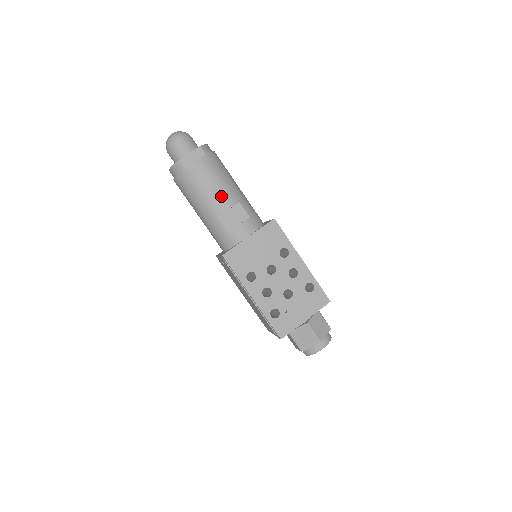
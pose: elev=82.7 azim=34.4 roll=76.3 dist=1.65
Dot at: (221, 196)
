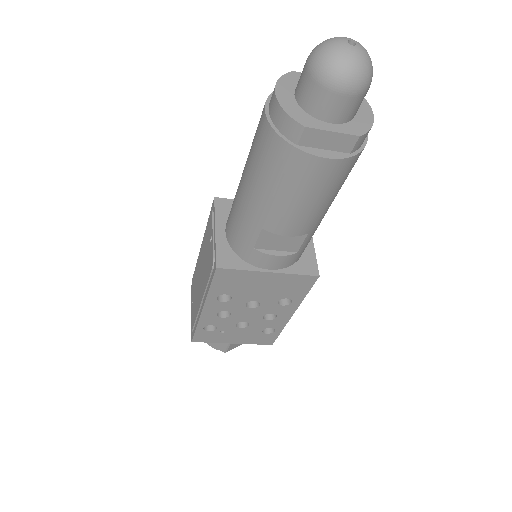
Dot at: (297, 219)
